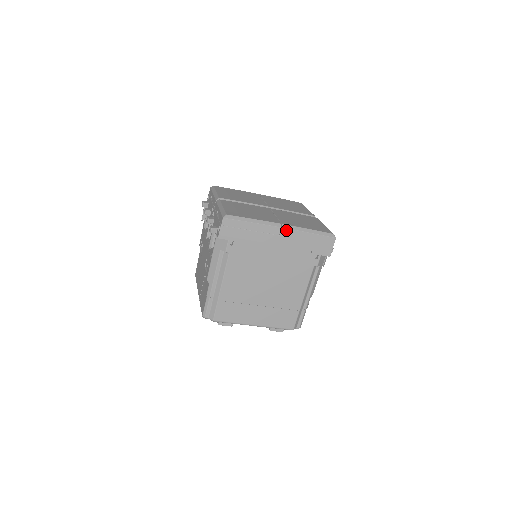
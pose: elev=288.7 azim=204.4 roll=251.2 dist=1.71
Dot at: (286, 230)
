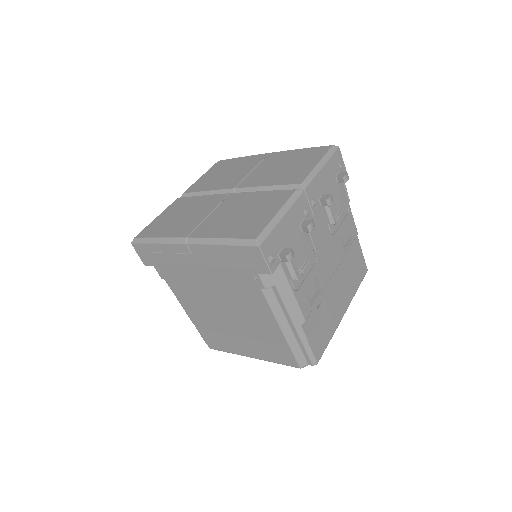
Dot at: (193, 246)
